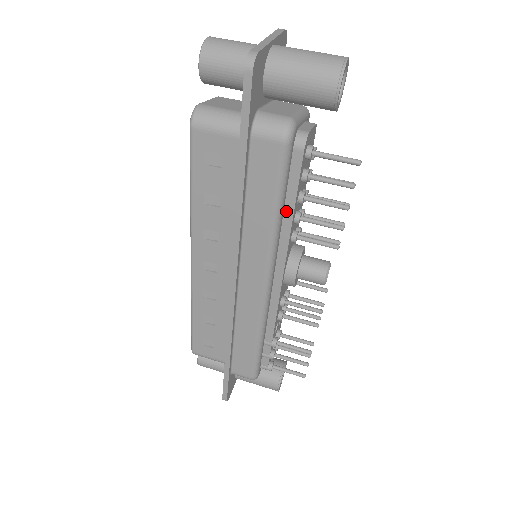
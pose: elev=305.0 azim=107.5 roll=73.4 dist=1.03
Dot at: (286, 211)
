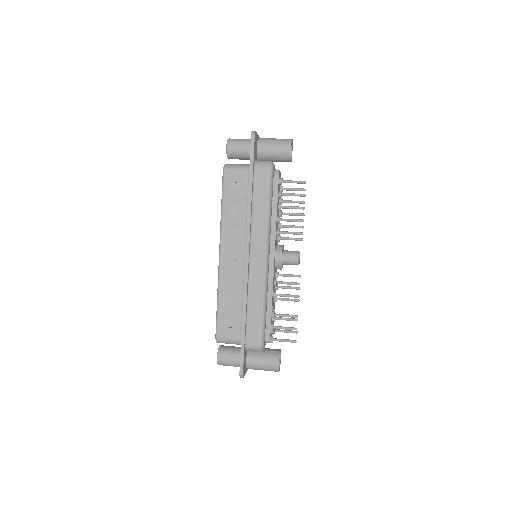
Dot at: (273, 211)
